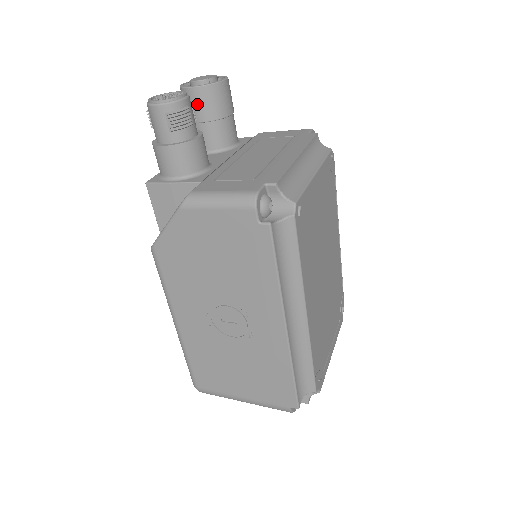
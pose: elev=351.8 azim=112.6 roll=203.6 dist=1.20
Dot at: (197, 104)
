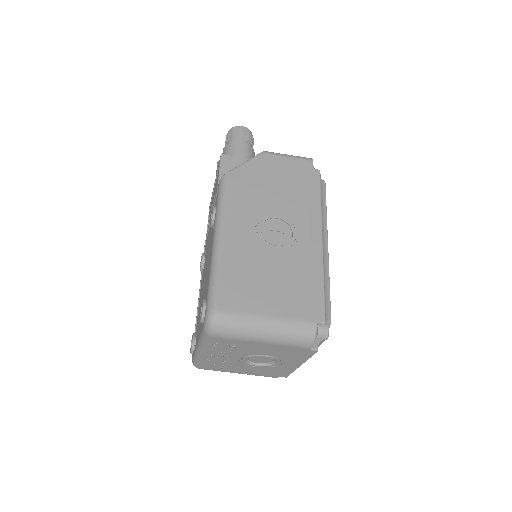
Dot at: occluded
